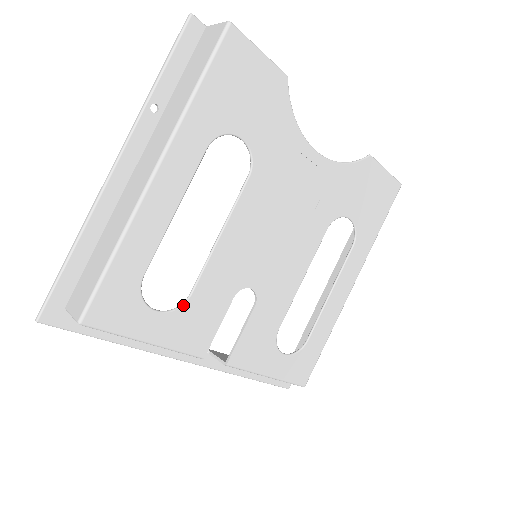
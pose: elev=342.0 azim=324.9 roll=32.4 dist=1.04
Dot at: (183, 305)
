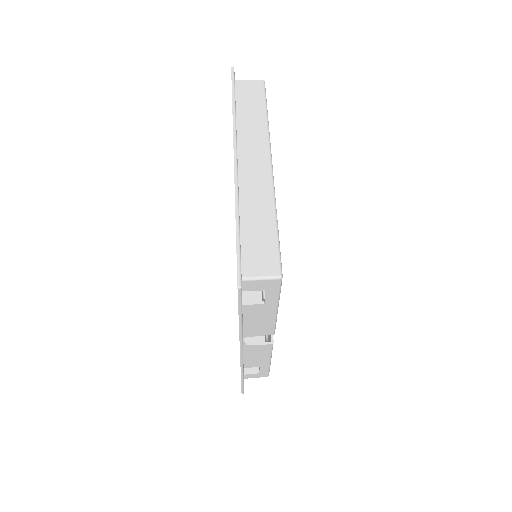
Dot at: occluded
